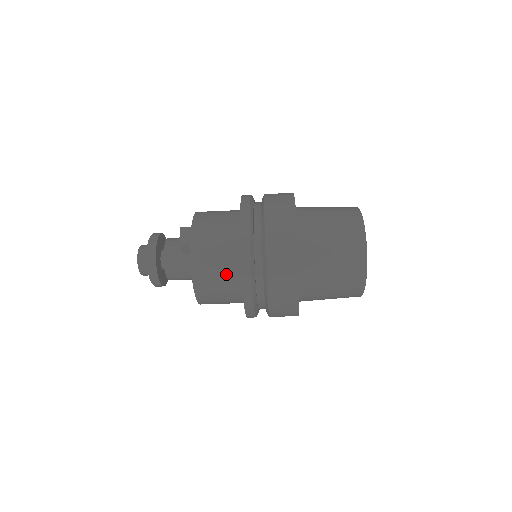
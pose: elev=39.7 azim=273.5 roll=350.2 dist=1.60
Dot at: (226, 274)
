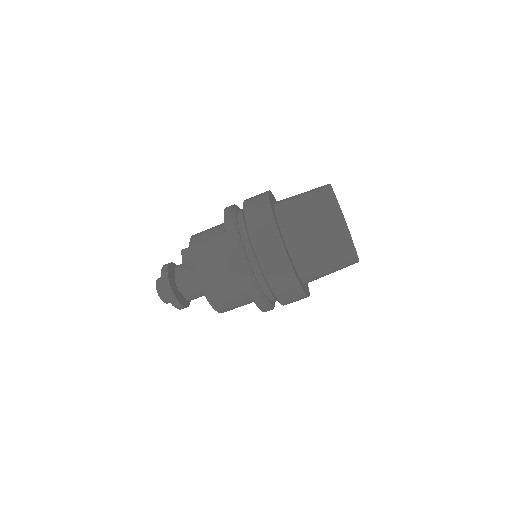
Dot at: (228, 276)
